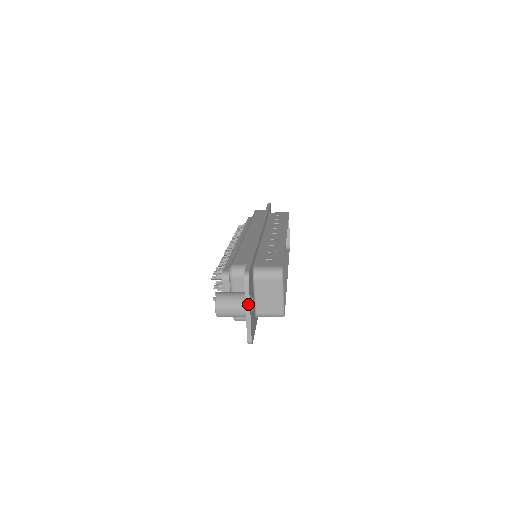
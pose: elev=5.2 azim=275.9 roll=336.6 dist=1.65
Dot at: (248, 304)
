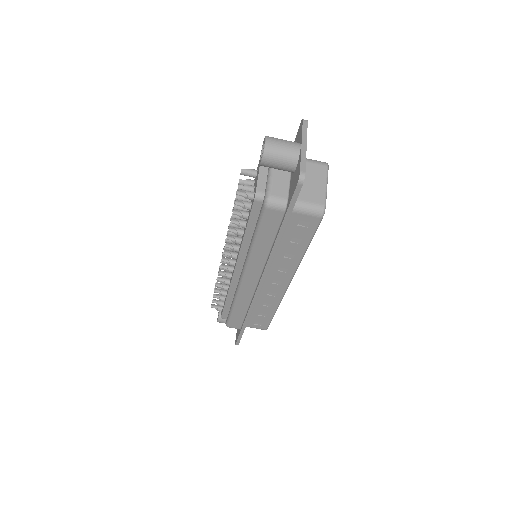
Dot at: (305, 140)
